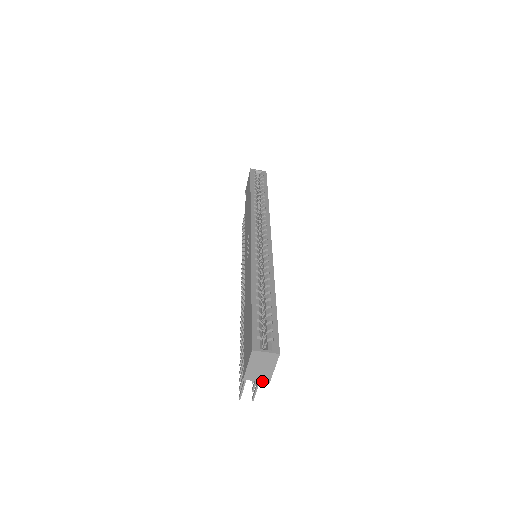
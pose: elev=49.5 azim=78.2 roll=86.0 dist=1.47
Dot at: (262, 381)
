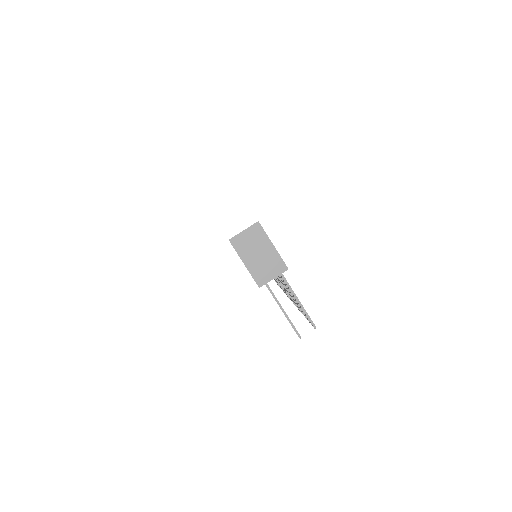
Dot at: (279, 274)
